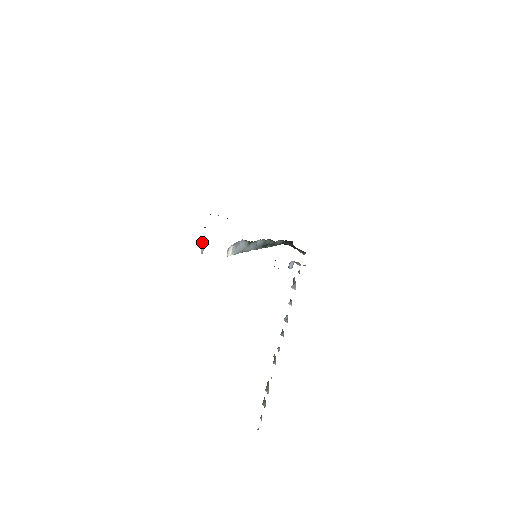
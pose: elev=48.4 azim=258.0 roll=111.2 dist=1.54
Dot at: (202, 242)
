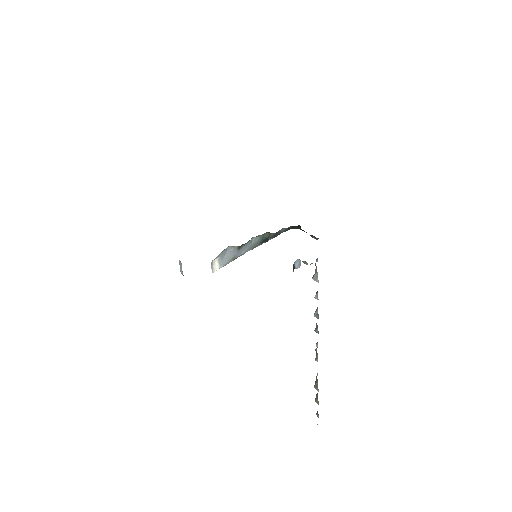
Dot at: (179, 262)
